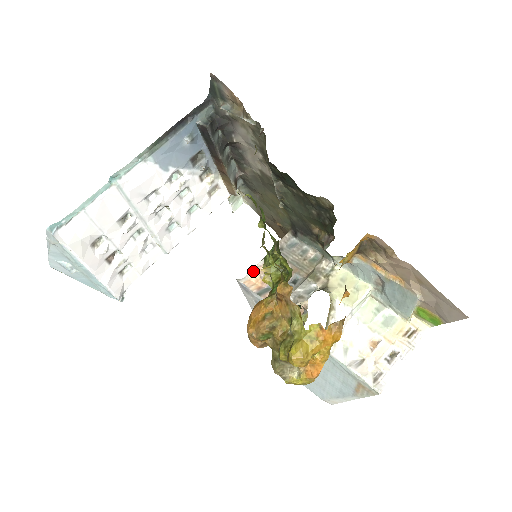
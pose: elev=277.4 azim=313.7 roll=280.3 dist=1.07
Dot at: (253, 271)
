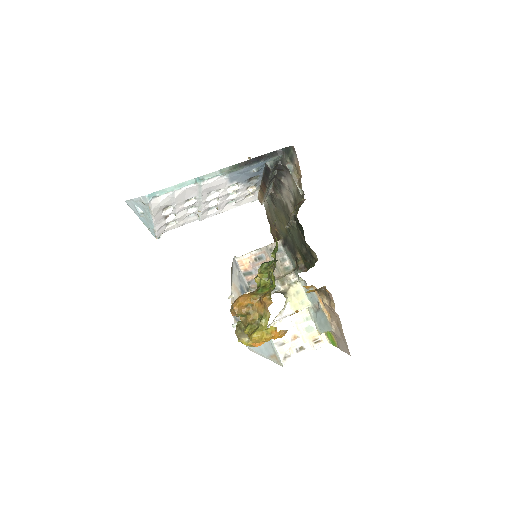
Dot at: (247, 255)
